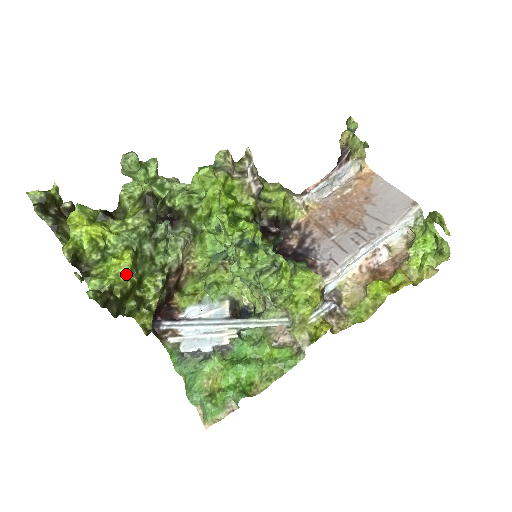
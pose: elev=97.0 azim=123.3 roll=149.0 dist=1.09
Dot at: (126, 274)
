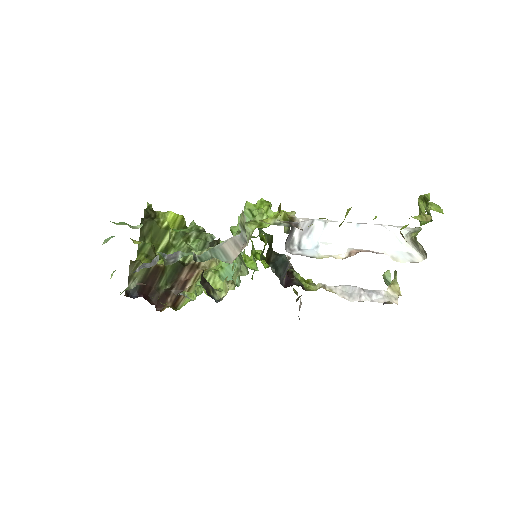
Dot at: (173, 212)
